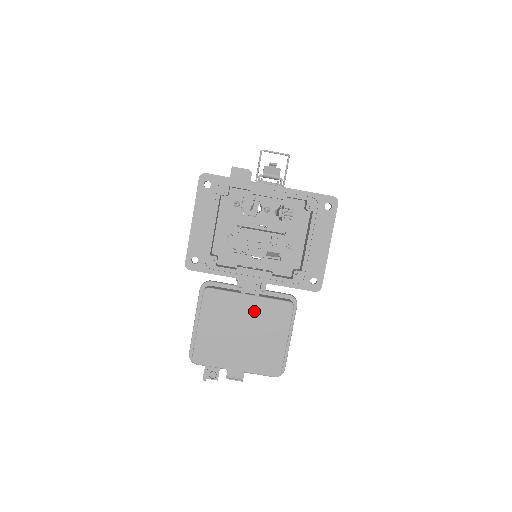
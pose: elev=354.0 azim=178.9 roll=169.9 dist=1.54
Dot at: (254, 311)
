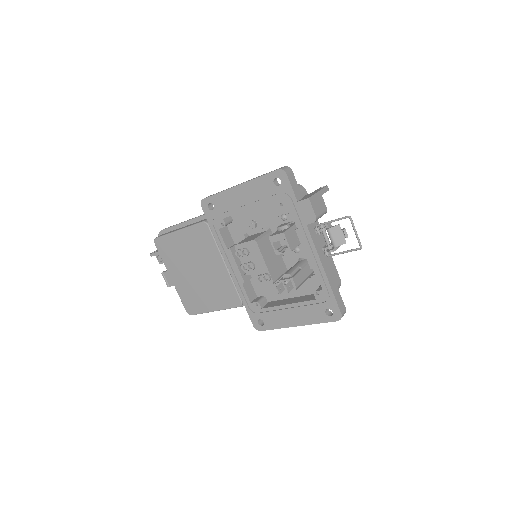
Dot at: (217, 274)
